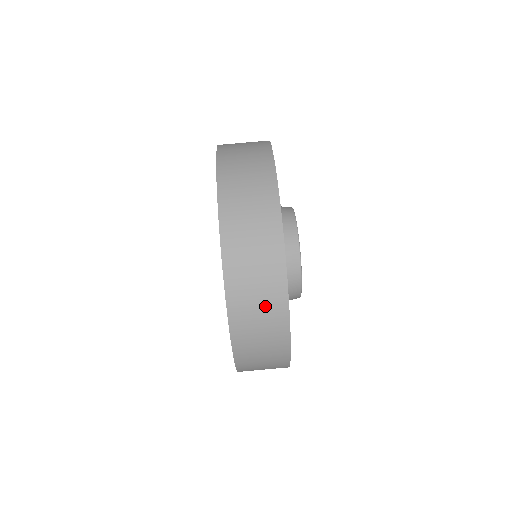
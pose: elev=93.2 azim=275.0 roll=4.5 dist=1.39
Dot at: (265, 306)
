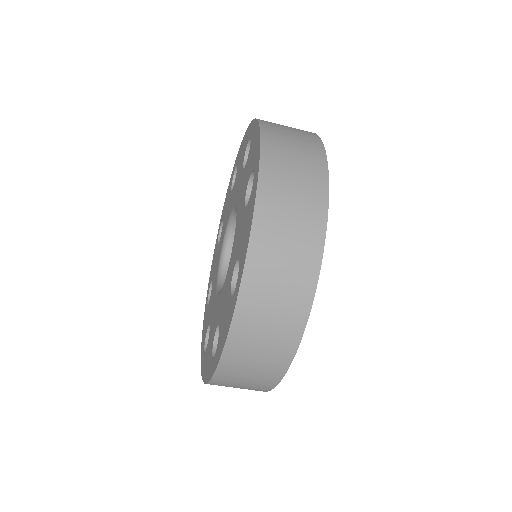
Dot at: occluded
